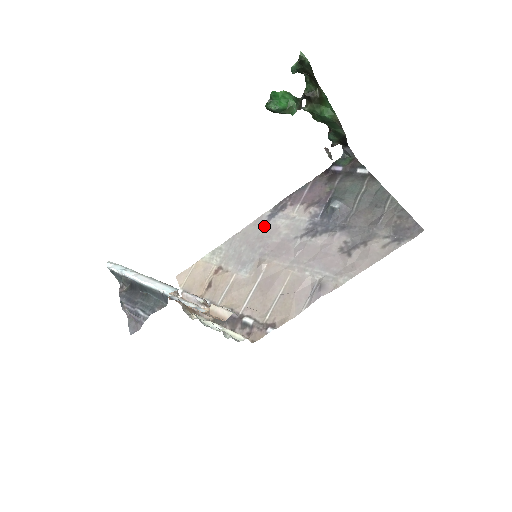
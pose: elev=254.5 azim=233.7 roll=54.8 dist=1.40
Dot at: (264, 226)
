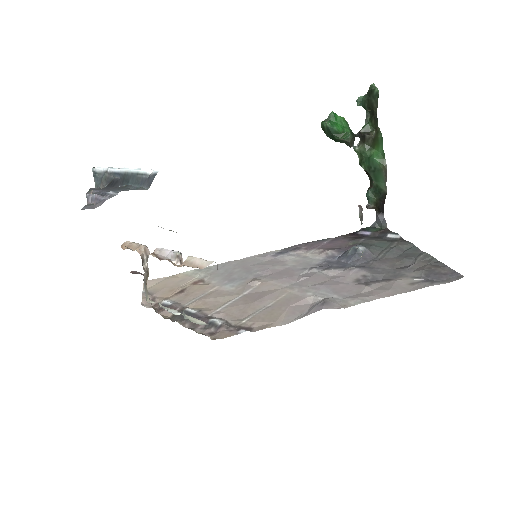
Dot at: (269, 258)
